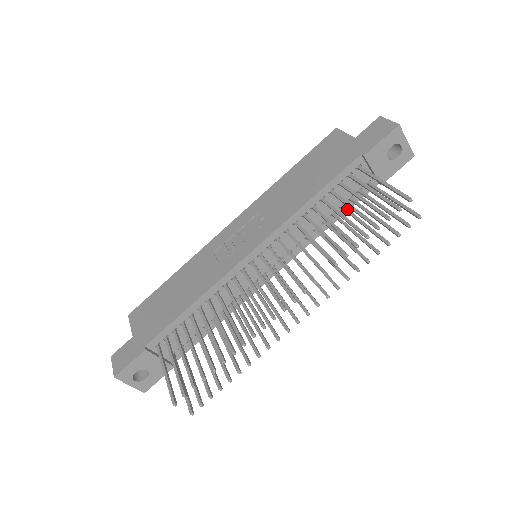
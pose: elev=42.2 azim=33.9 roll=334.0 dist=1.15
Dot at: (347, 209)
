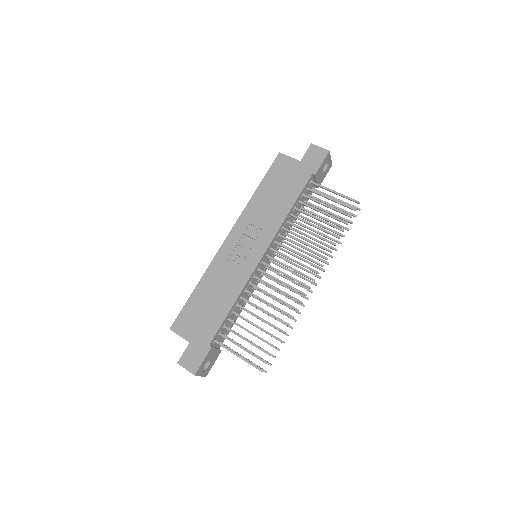
Dot at: (307, 210)
